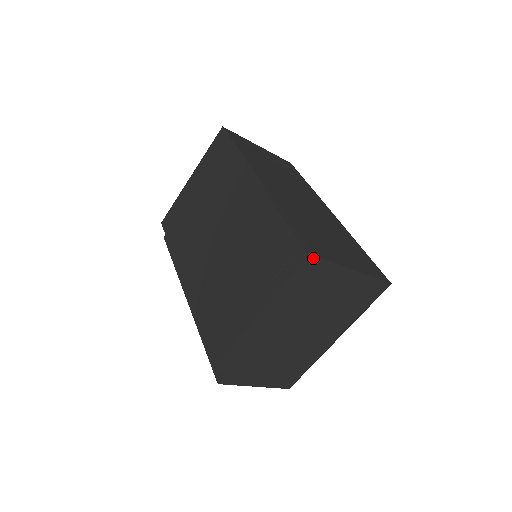
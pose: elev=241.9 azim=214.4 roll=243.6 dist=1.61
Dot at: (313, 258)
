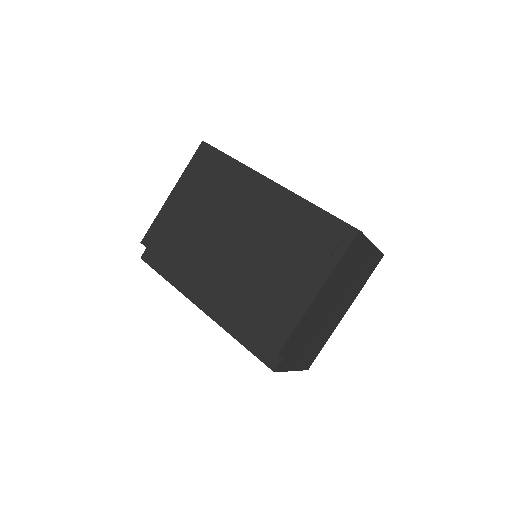
Dot at: (360, 233)
